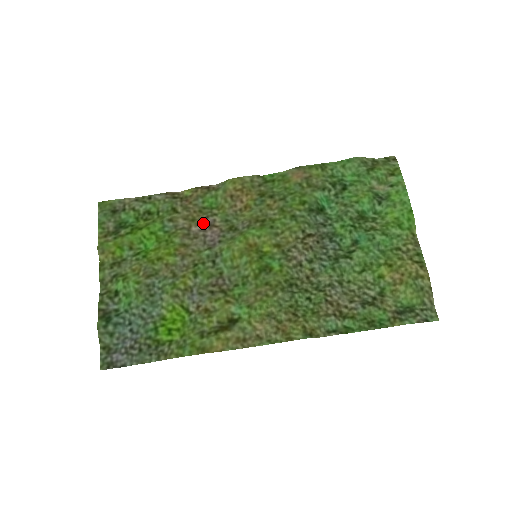
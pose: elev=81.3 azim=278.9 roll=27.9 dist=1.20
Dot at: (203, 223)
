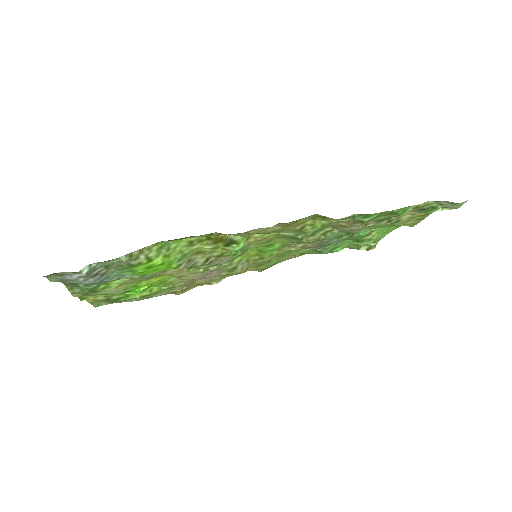
Dot at: (202, 279)
